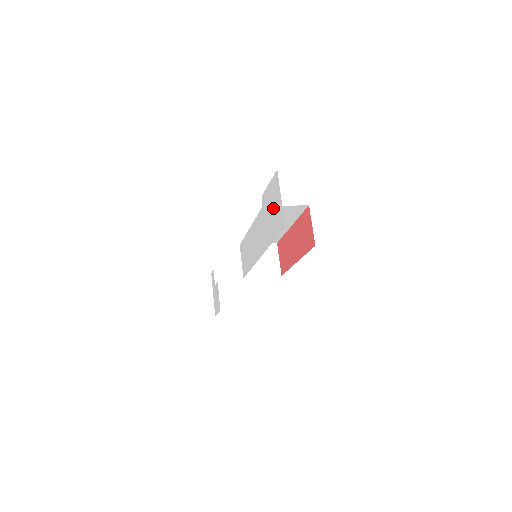
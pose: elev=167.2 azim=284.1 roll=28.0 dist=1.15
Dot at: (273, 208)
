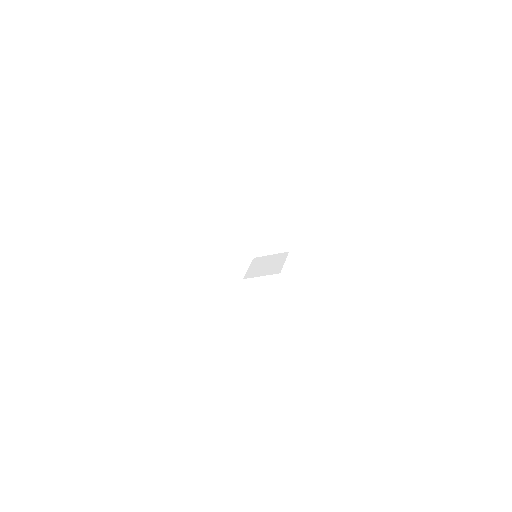
Dot at: occluded
